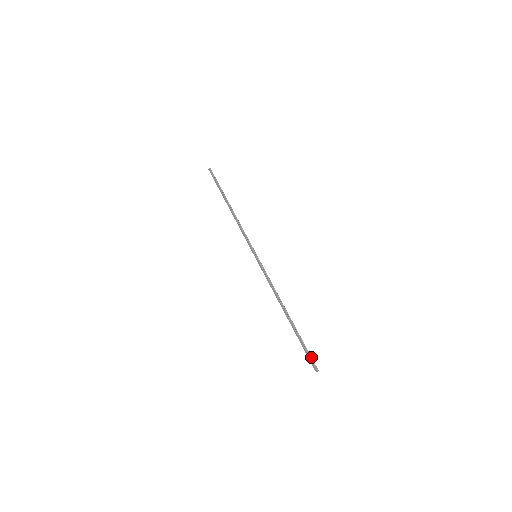
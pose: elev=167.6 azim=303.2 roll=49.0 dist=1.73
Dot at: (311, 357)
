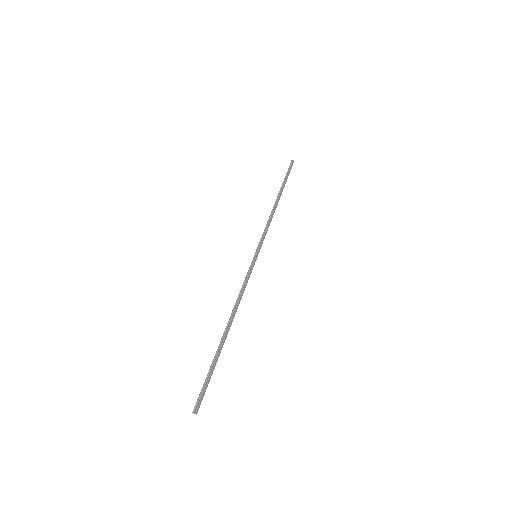
Dot at: (202, 392)
